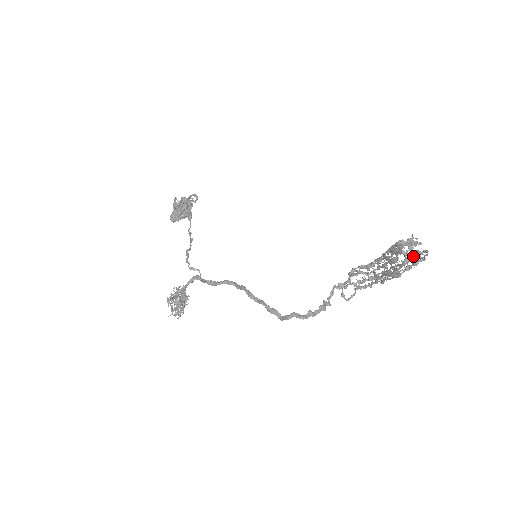
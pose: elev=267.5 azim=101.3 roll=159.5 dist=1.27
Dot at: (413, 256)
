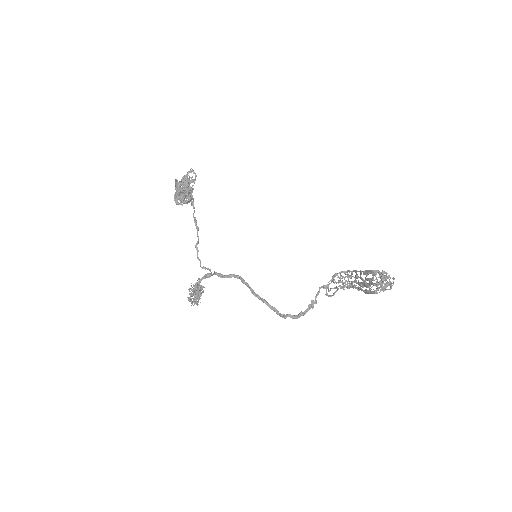
Dot at: (382, 288)
